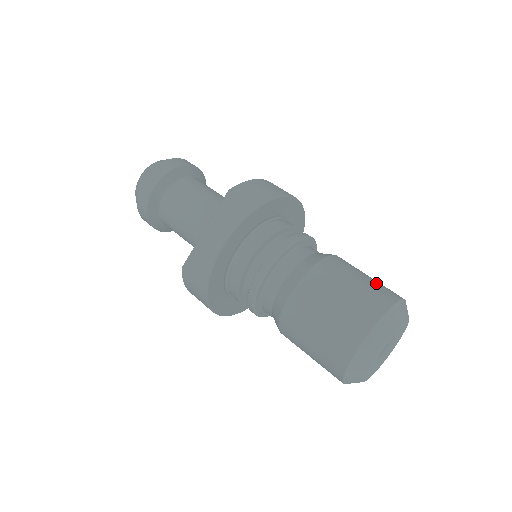
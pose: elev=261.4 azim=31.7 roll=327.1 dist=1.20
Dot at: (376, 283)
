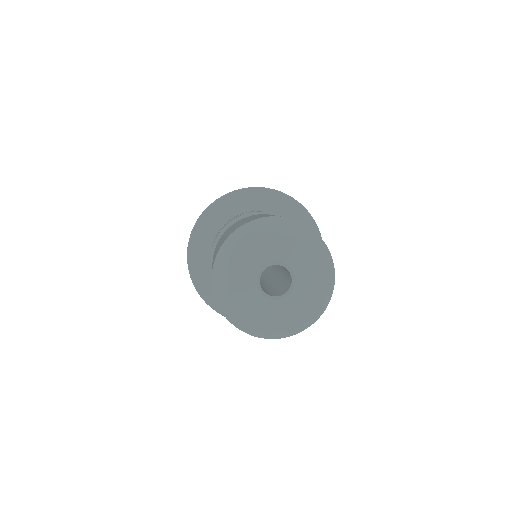
Dot at: occluded
